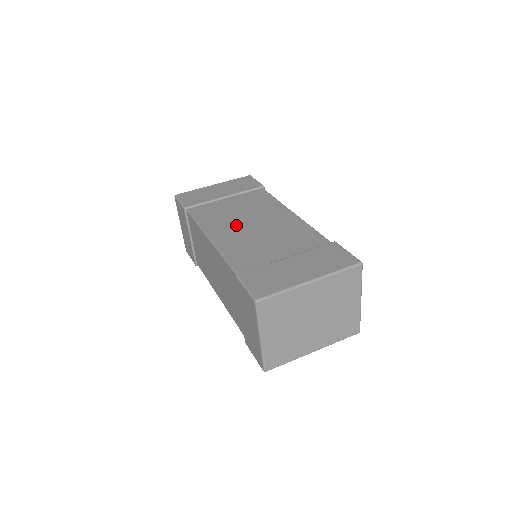
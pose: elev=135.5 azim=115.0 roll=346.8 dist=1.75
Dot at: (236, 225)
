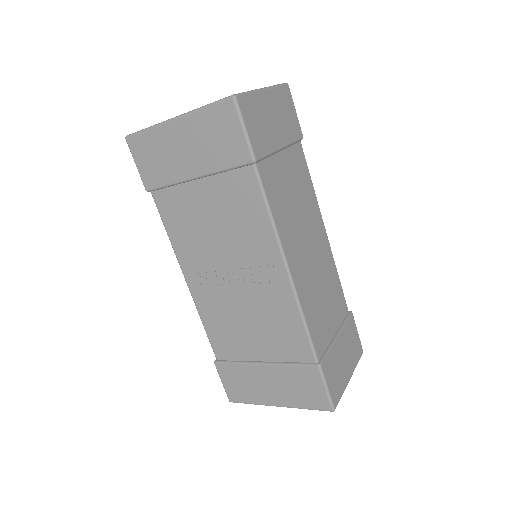
Dot at: occluded
